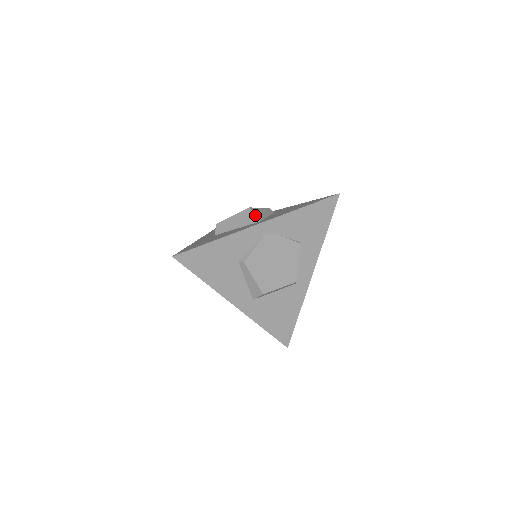
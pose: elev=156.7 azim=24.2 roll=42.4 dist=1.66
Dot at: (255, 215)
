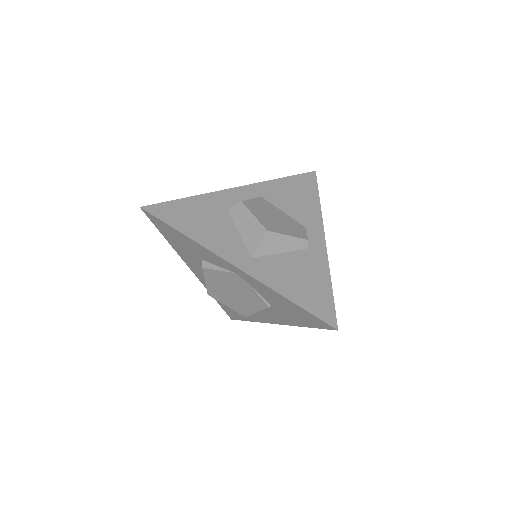
Dot at: (258, 245)
